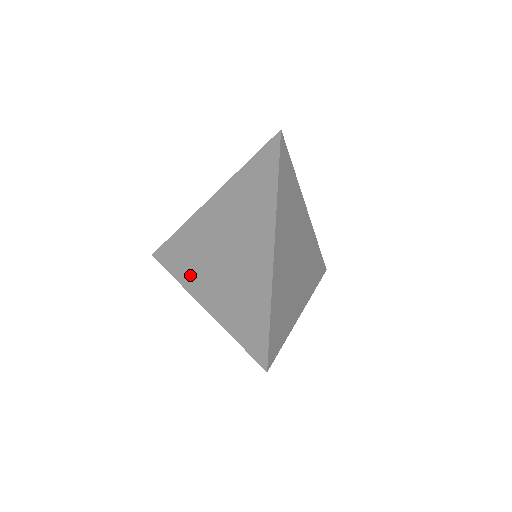
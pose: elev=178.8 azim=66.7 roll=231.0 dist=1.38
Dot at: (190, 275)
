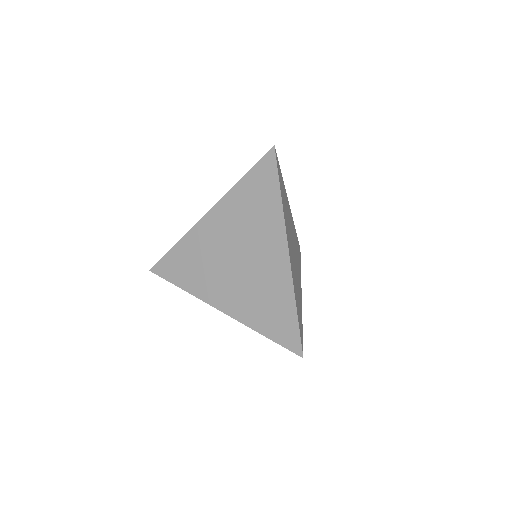
Dot at: (201, 285)
